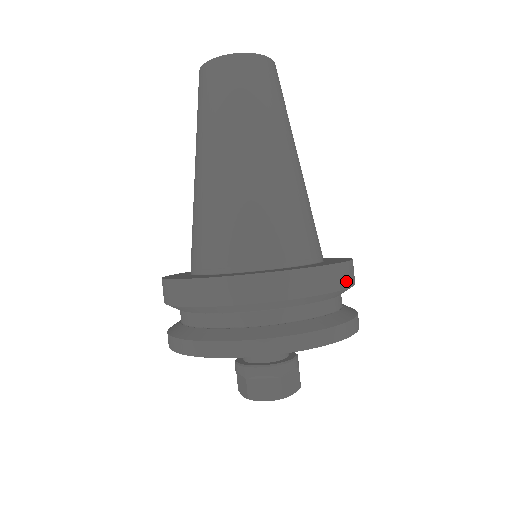
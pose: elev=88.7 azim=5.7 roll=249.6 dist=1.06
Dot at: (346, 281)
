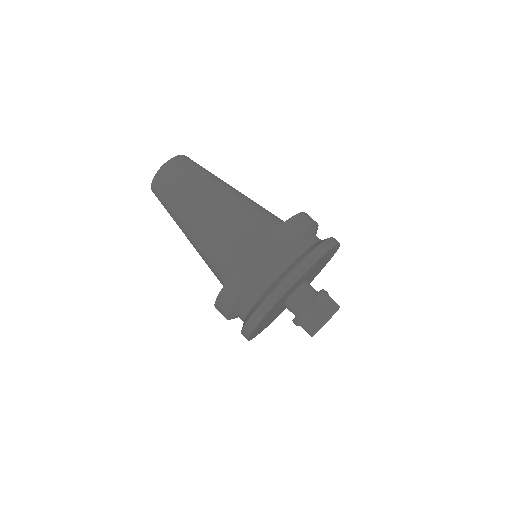
Dot at: occluded
